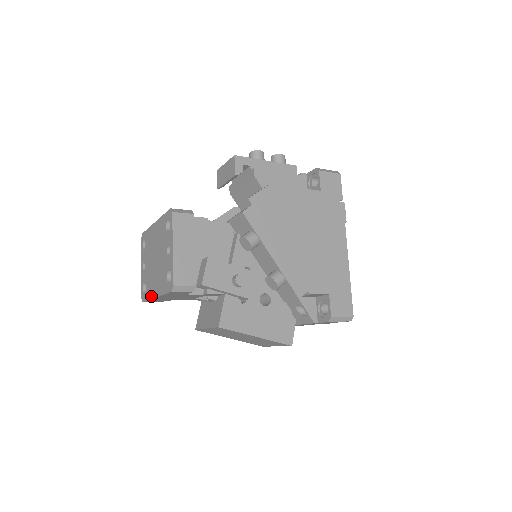
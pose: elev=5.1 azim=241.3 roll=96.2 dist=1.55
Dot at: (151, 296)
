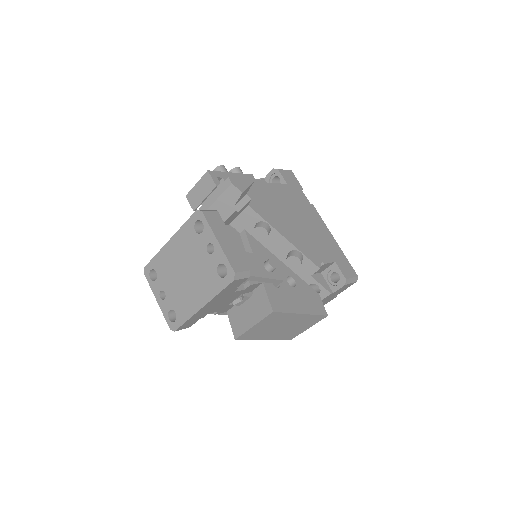
Dot at: (192, 313)
